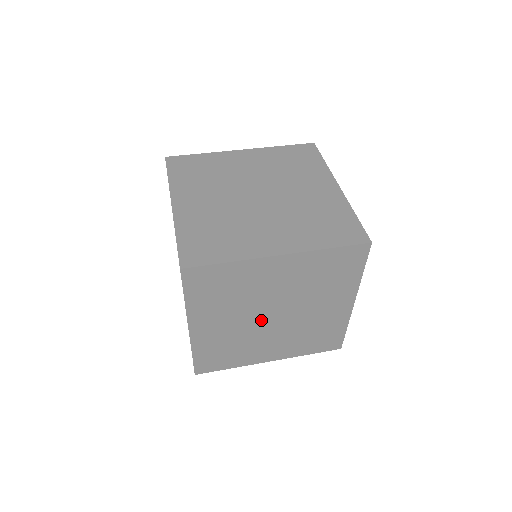
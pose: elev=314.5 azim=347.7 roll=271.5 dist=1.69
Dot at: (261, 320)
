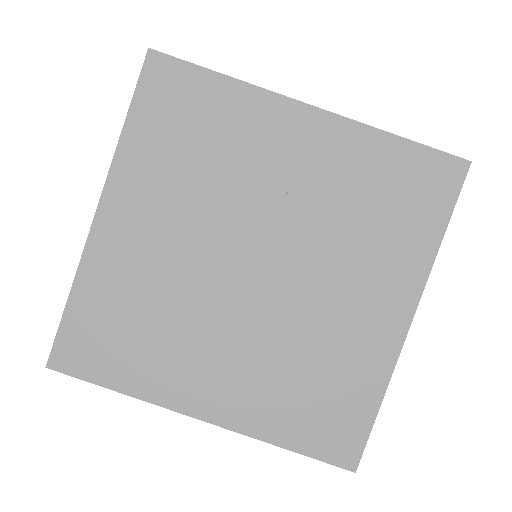
Dot at: occluded
